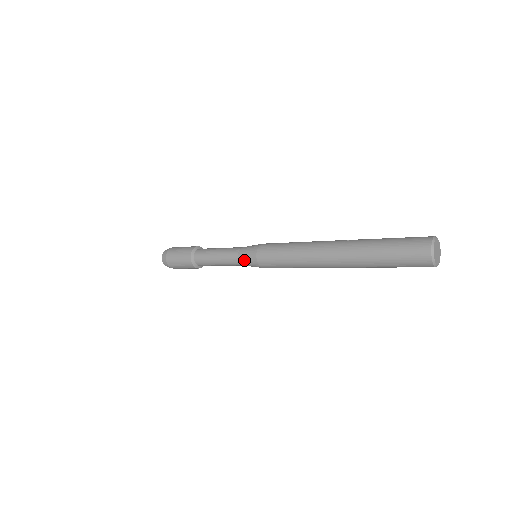
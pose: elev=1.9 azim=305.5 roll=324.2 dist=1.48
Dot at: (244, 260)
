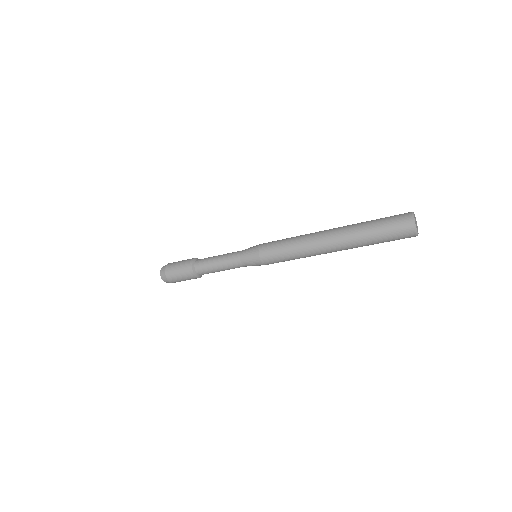
Dot at: (247, 261)
